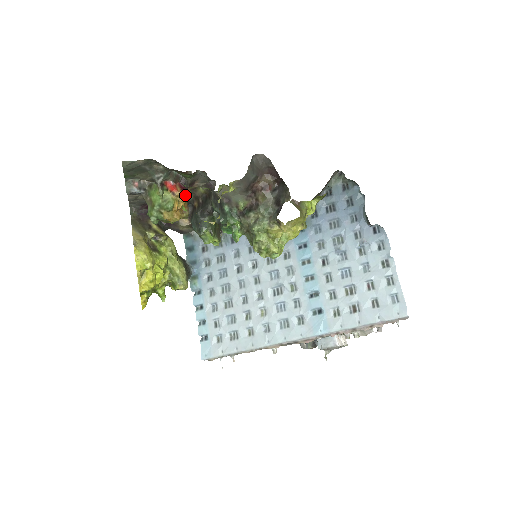
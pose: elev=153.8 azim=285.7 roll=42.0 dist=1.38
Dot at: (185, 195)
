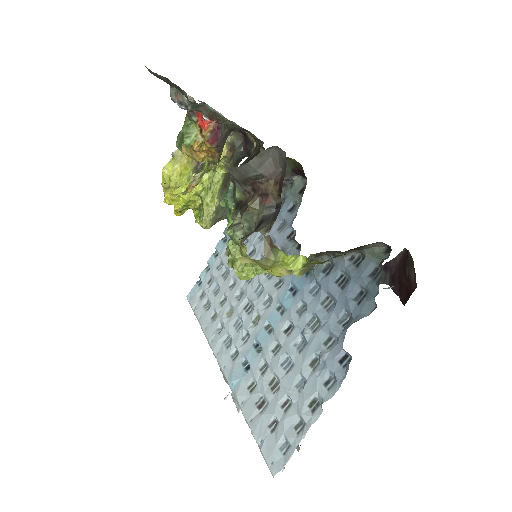
Dot at: (212, 140)
